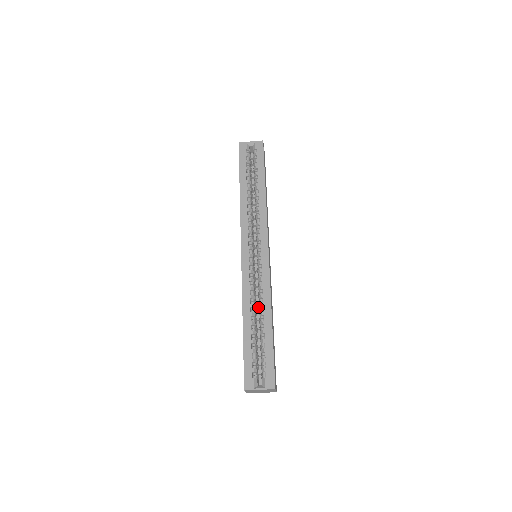
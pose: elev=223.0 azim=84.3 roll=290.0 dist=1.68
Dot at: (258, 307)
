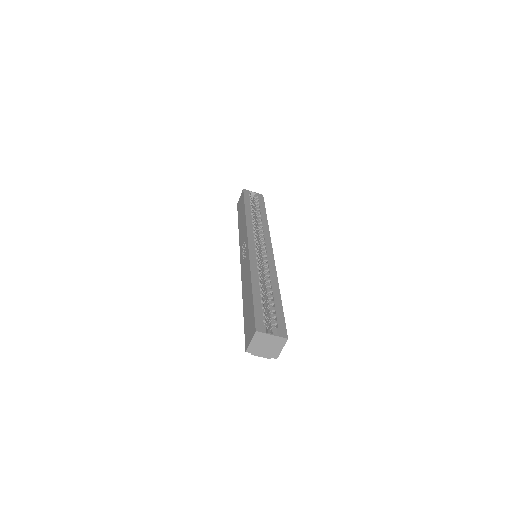
Dot at: occluded
